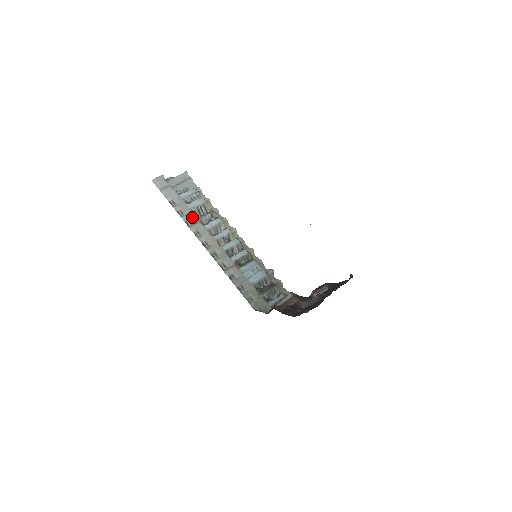
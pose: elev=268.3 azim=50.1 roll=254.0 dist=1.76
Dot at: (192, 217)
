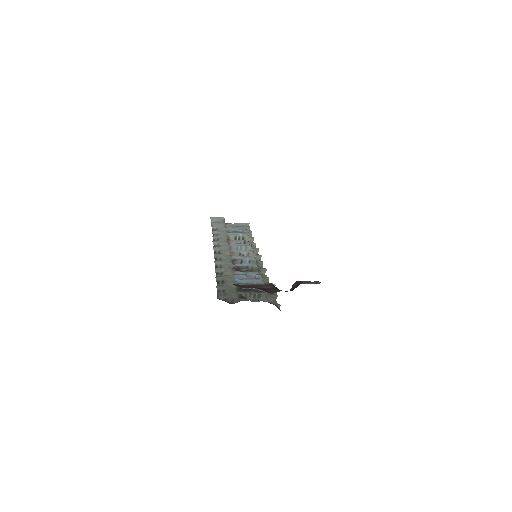
Dot at: (223, 238)
